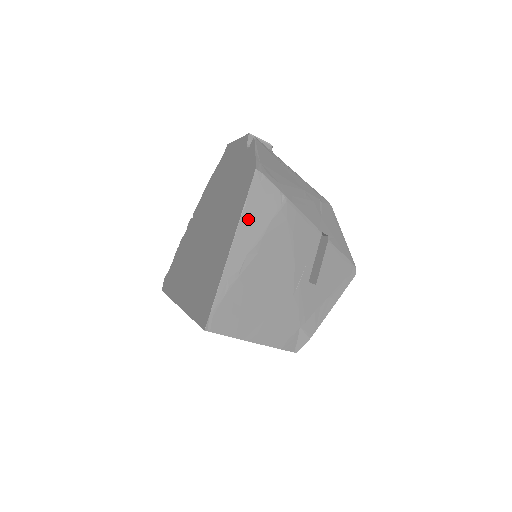
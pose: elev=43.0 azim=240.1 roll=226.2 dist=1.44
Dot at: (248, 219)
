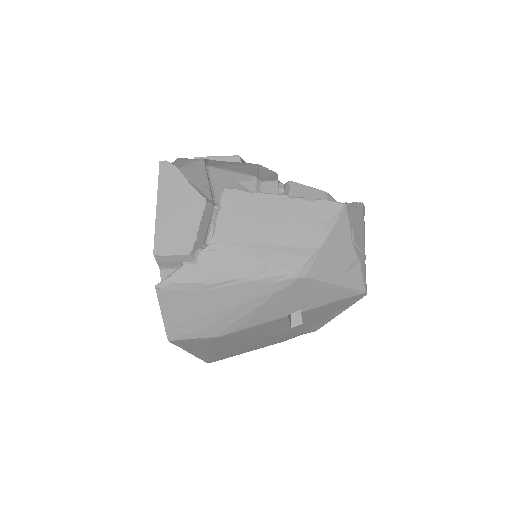
Dot at: (192, 349)
